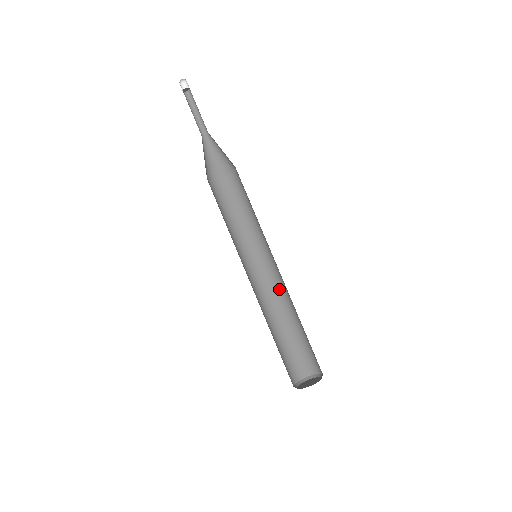
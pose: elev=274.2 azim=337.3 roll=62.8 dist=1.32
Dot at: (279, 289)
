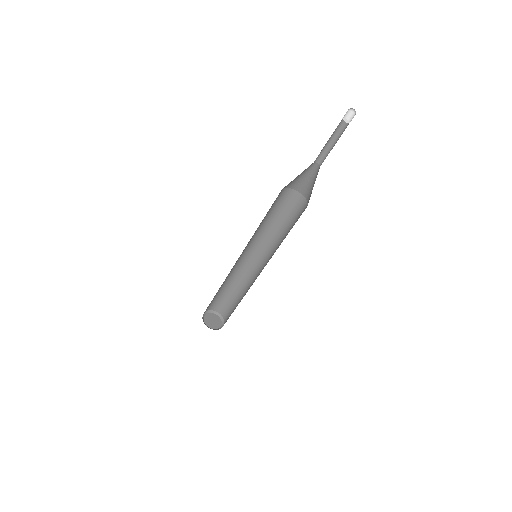
Dot at: (241, 268)
